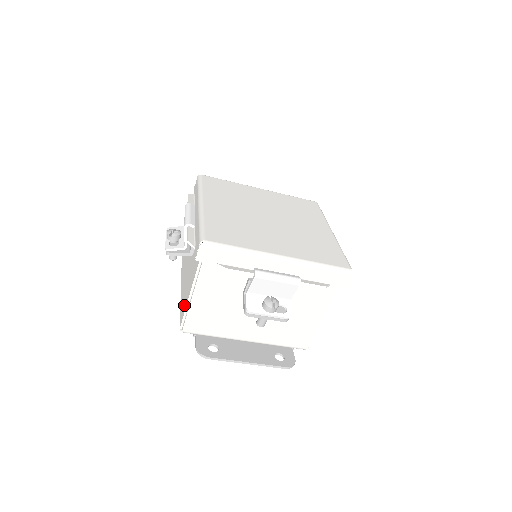
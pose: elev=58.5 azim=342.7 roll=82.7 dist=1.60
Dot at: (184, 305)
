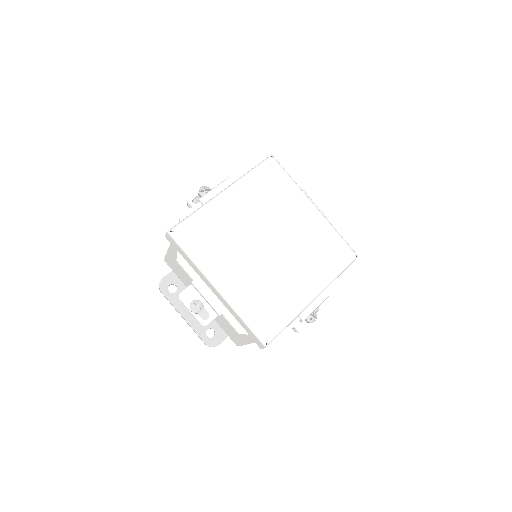
Dot at: occluded
